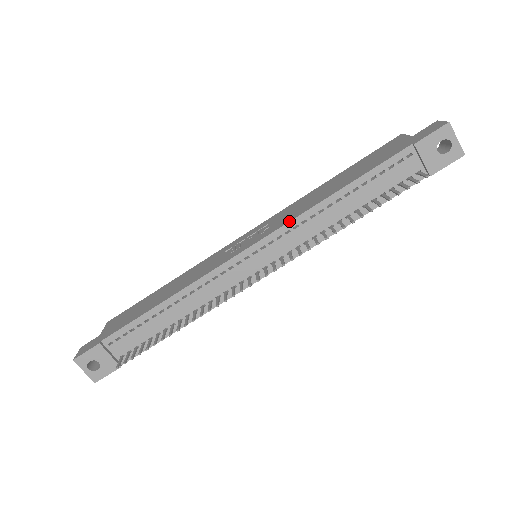
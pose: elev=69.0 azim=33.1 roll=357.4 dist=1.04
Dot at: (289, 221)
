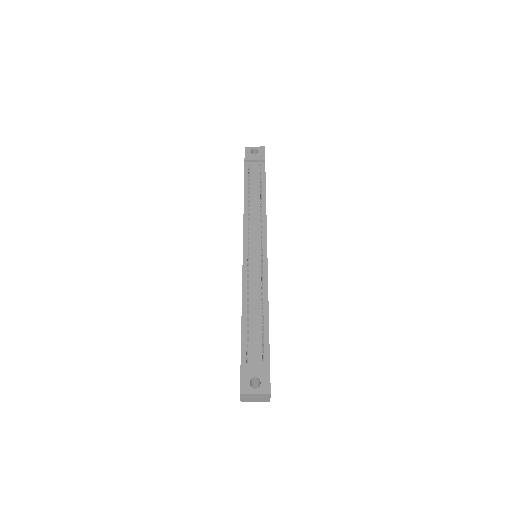
Dot at: (243, 221)
